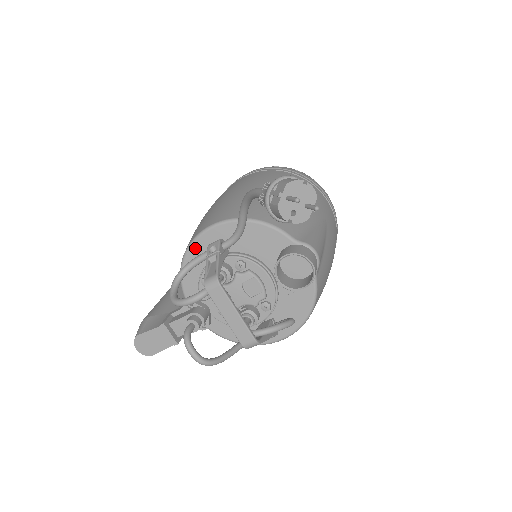
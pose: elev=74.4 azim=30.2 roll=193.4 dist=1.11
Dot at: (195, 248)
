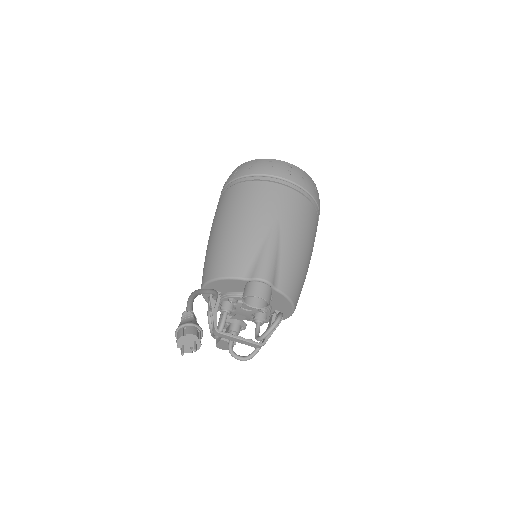
Dot at: (206, 297)
